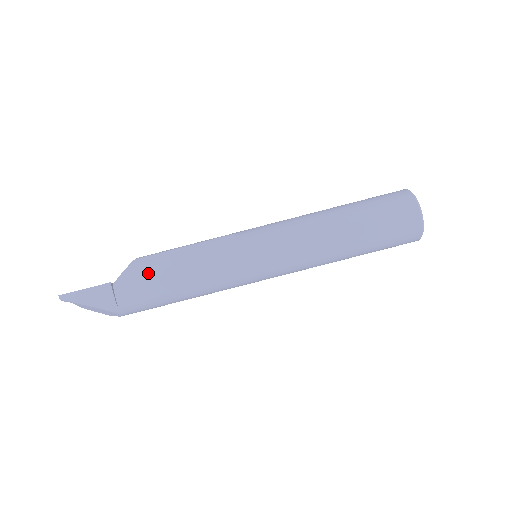
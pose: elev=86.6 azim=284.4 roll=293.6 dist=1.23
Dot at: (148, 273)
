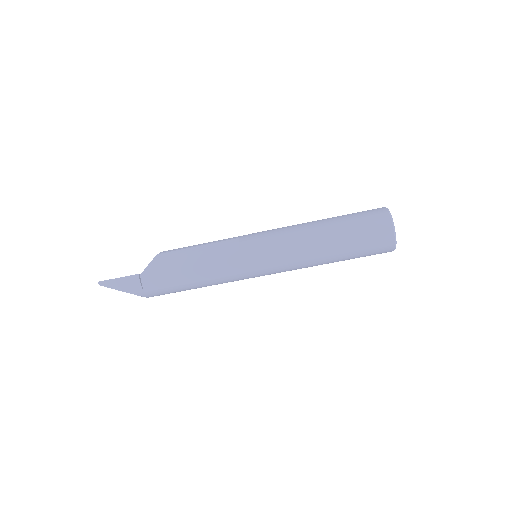
Dot at: (168, 268)
